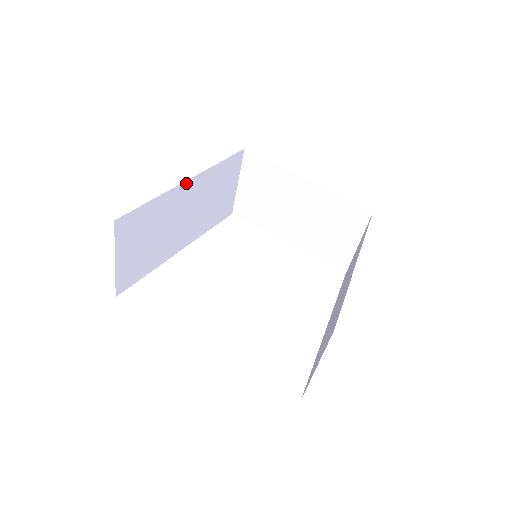
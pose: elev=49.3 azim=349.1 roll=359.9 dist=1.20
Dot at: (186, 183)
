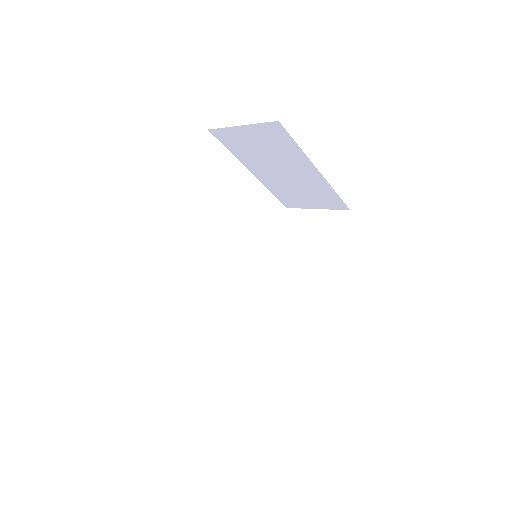
Dot at: occluded
